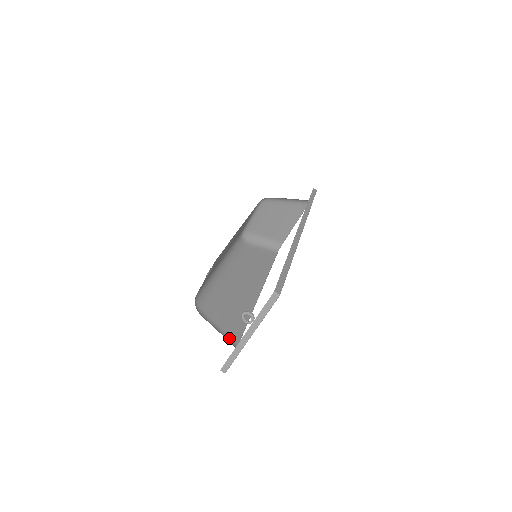
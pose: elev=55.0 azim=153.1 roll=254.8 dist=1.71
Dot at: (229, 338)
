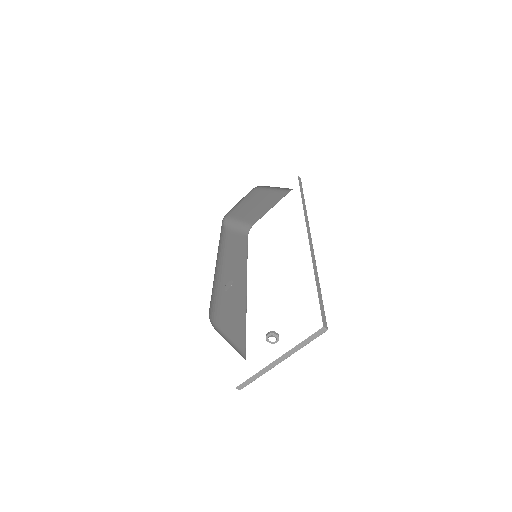
Dot at: (238, 350)
